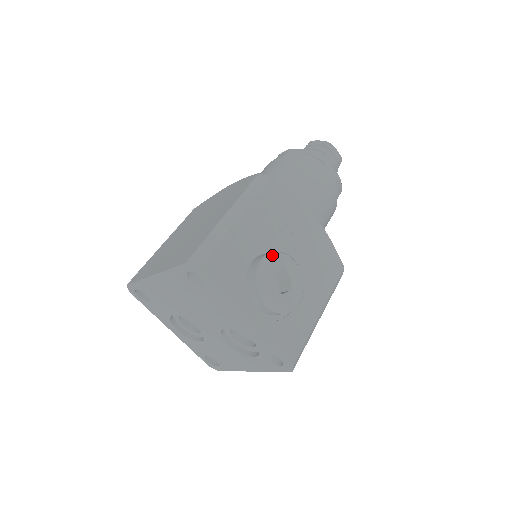
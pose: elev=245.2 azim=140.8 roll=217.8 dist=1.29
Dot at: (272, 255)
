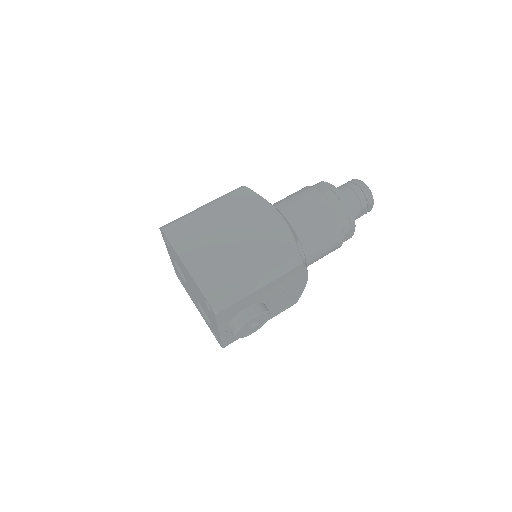
Dot at: (260, 315)
